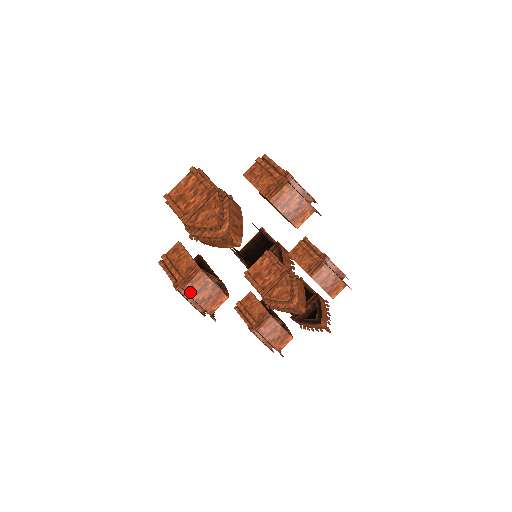
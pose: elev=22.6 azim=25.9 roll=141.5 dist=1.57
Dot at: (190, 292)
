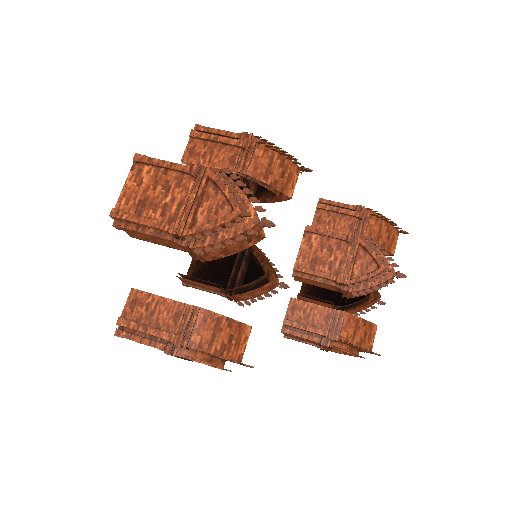
Dot at: (201, 346)
